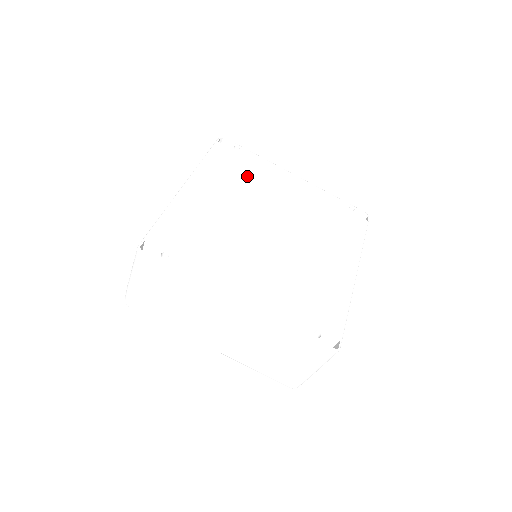
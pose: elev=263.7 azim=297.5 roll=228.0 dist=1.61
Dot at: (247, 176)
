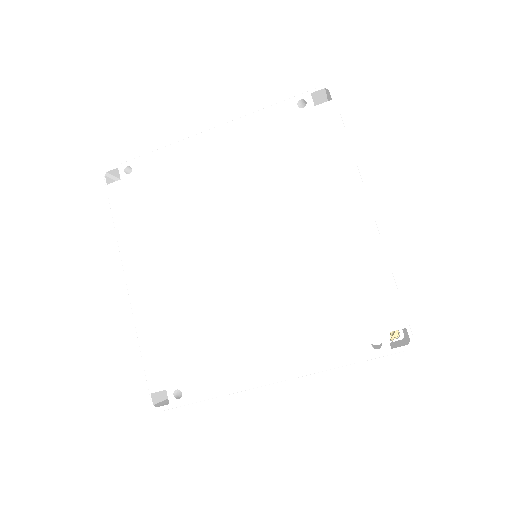
Dot at: (166, 201)
